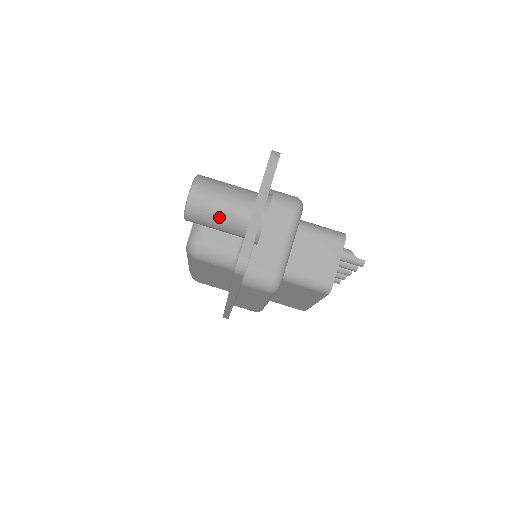
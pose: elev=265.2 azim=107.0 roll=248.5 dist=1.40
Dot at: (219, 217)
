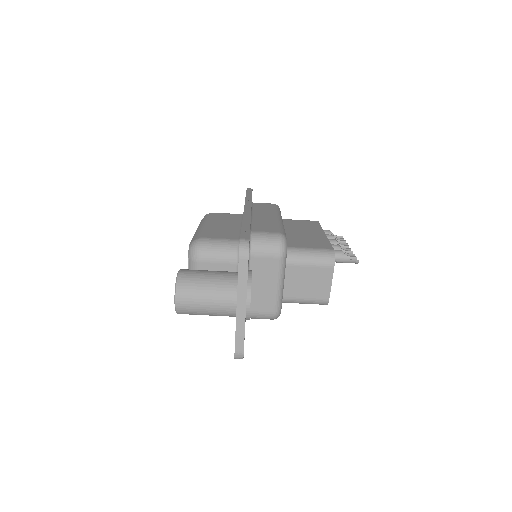
Dot at: (208, 314)
